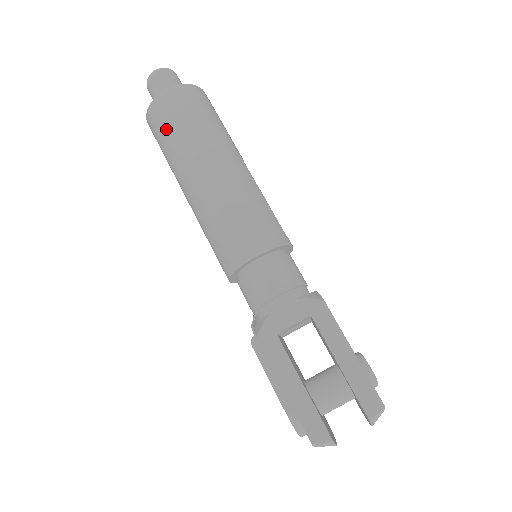
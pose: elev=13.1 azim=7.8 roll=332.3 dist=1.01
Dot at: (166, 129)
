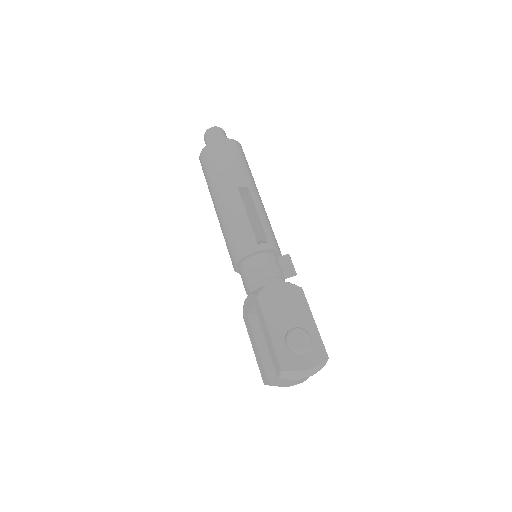
Dot at: occluded
